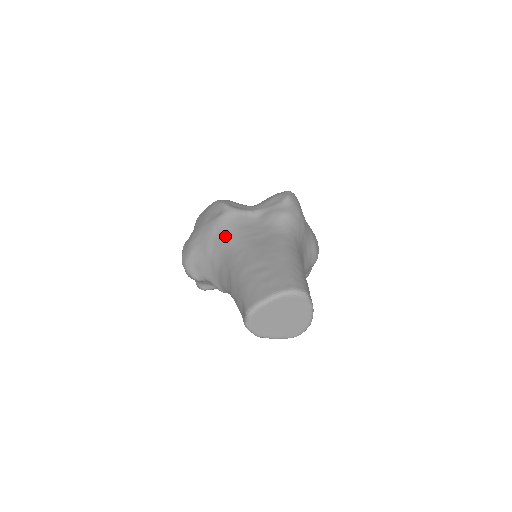
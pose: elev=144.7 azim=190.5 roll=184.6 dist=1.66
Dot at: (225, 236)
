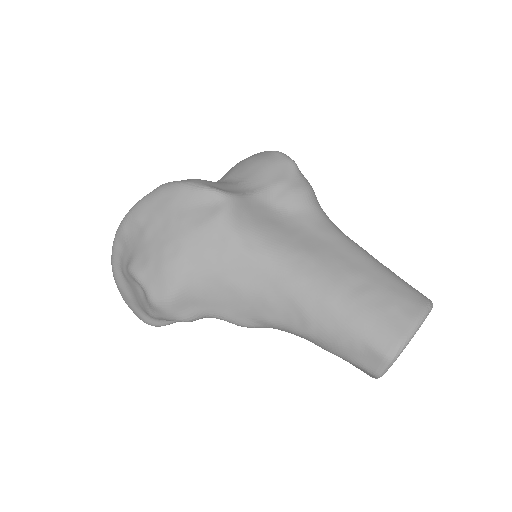
Dot at: (250, 245)
